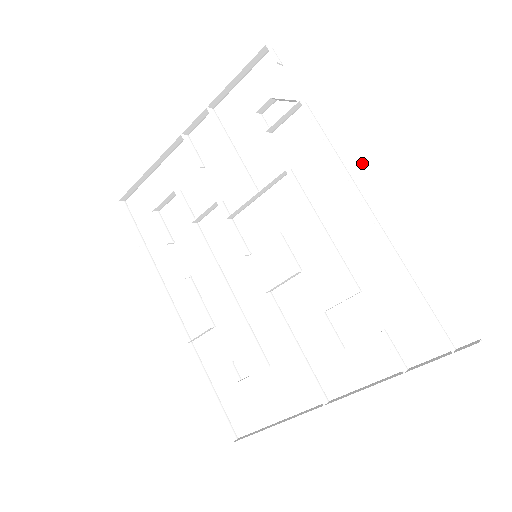
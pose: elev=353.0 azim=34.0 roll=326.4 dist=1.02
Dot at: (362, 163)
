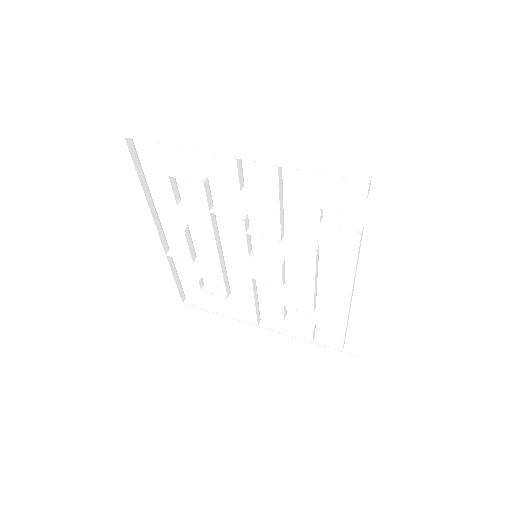
Dot at: (368, 276)
